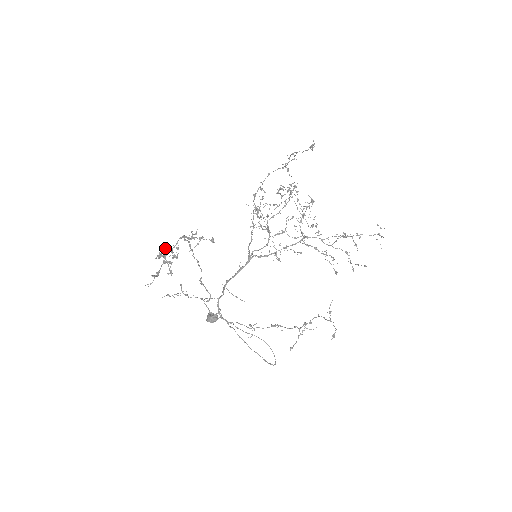
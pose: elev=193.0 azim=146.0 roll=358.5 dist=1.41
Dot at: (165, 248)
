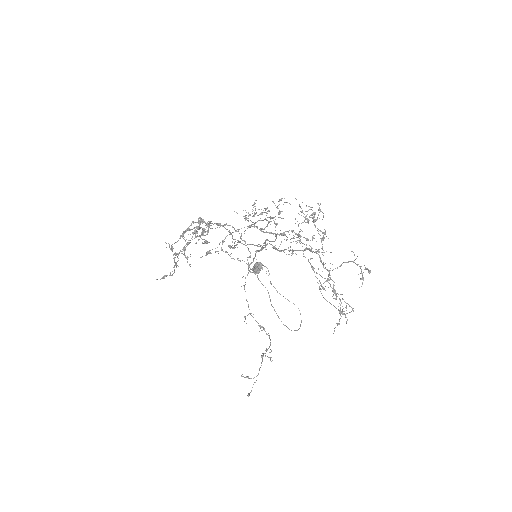
Dot at: (169, 244)
